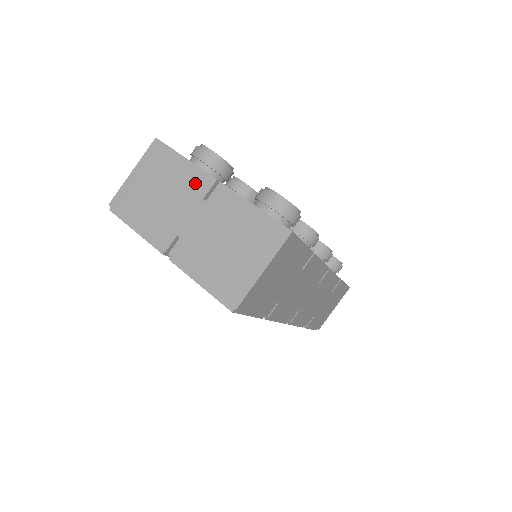
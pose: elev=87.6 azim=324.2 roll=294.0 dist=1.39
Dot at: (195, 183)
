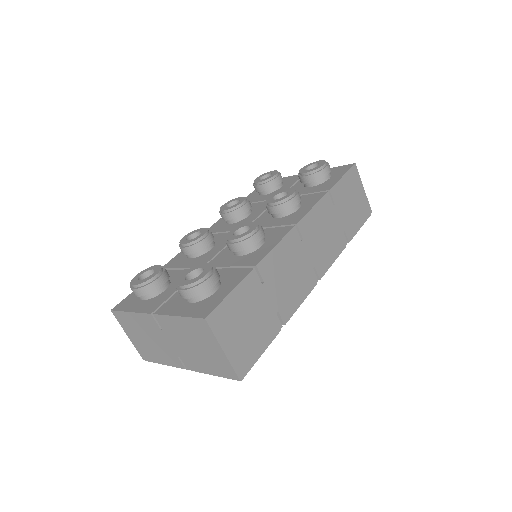
Dot at: (148, 323)
